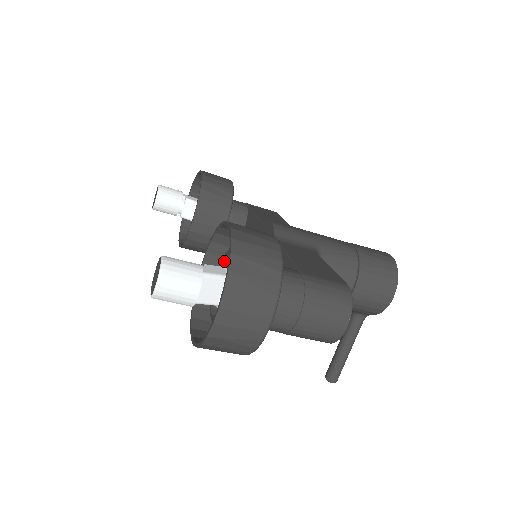
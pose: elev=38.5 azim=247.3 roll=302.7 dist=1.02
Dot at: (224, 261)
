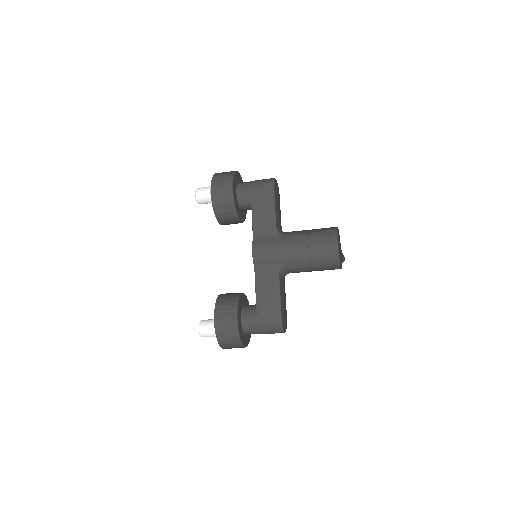
Dot at: occluded
